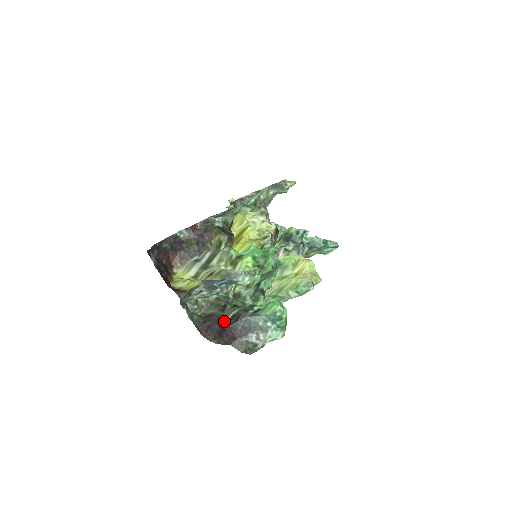
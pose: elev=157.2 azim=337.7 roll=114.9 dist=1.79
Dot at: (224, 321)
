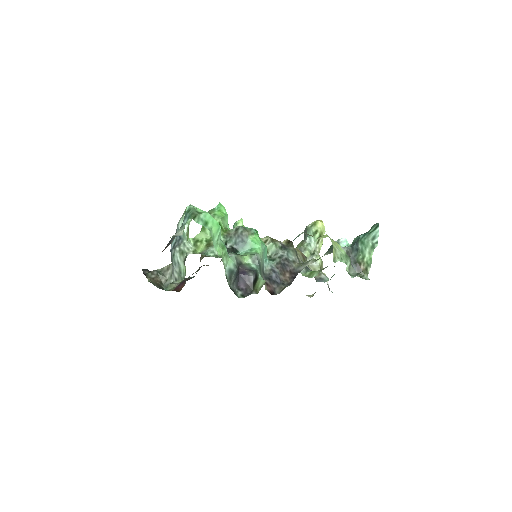
Dot at: occluded
